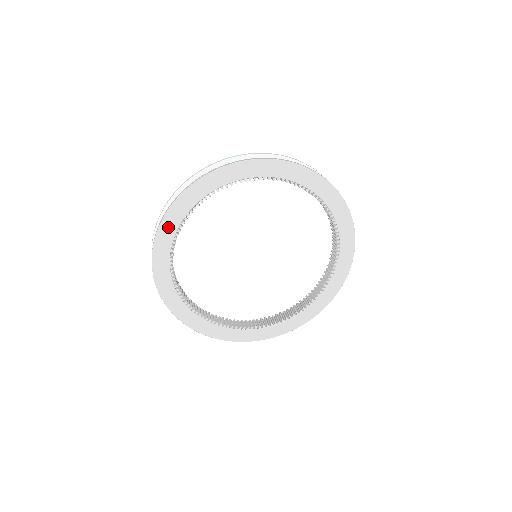
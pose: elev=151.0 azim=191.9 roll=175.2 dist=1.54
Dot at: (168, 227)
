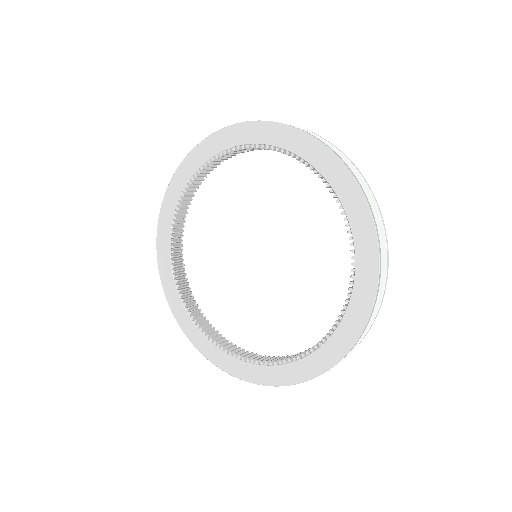
Dot at: (164, 224)
